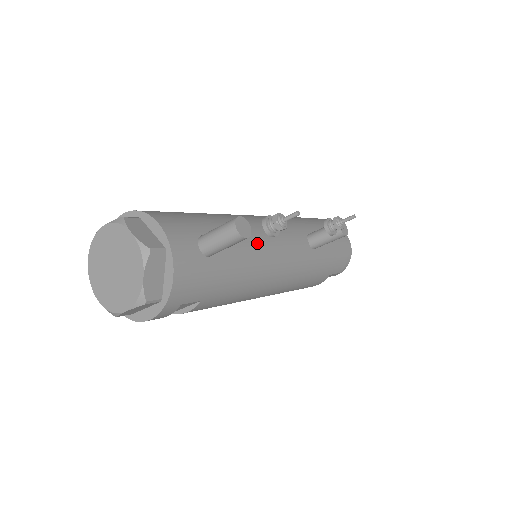
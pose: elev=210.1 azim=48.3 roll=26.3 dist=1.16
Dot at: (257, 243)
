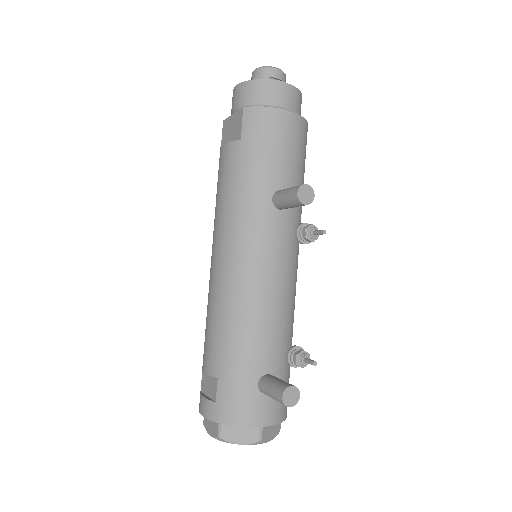
Dot at: (272, 310)
